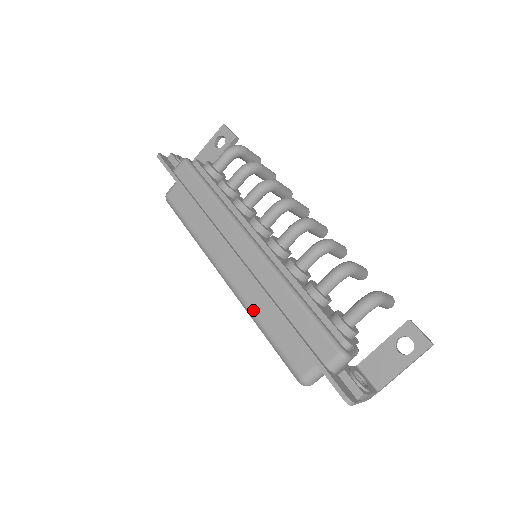
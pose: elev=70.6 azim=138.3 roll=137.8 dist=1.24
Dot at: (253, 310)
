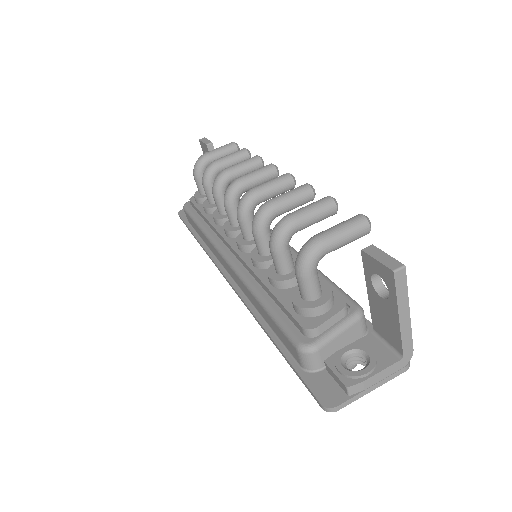
Dot at: occluded
